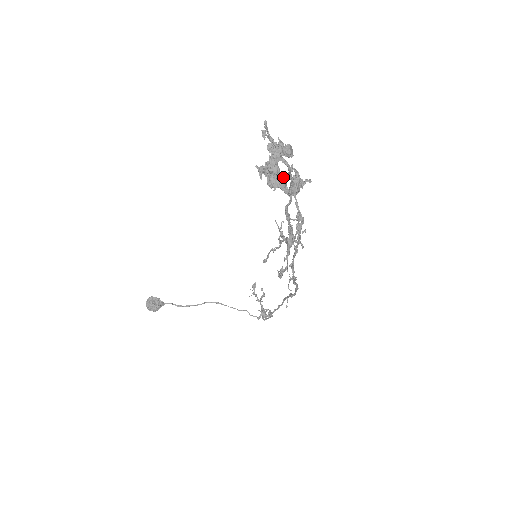
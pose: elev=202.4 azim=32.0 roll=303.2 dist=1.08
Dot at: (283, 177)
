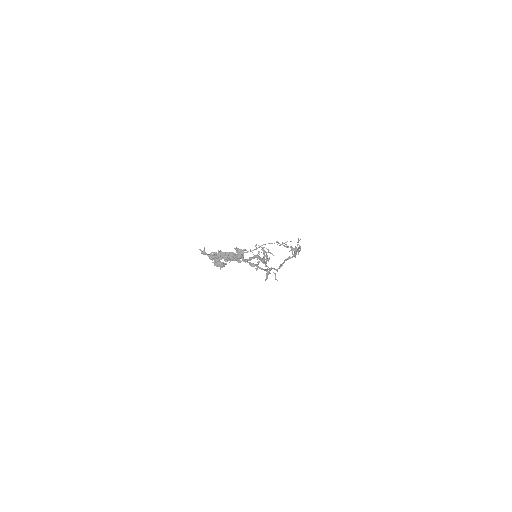
Dot at: (230, 256)
